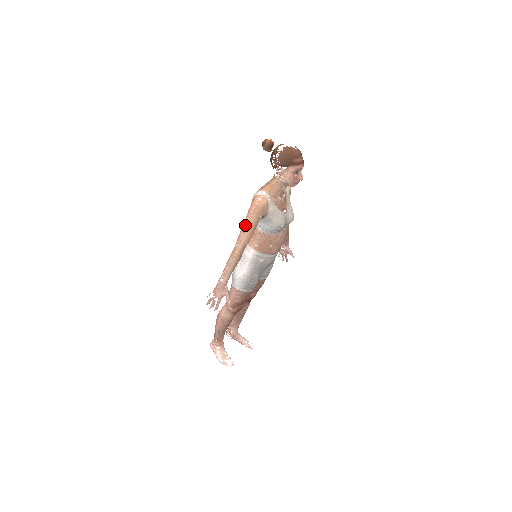
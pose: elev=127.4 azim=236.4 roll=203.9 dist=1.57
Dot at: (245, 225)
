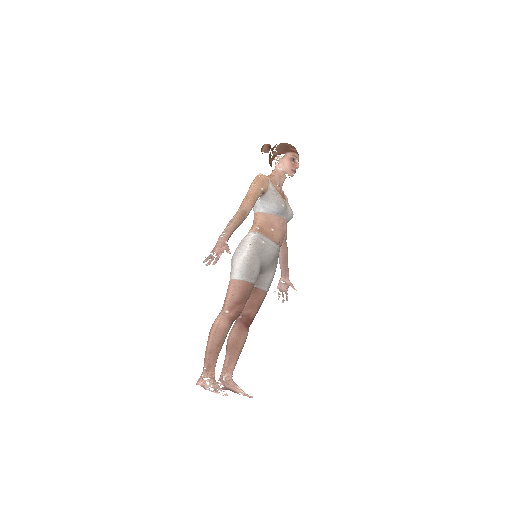
Dot at: (247, 194)
